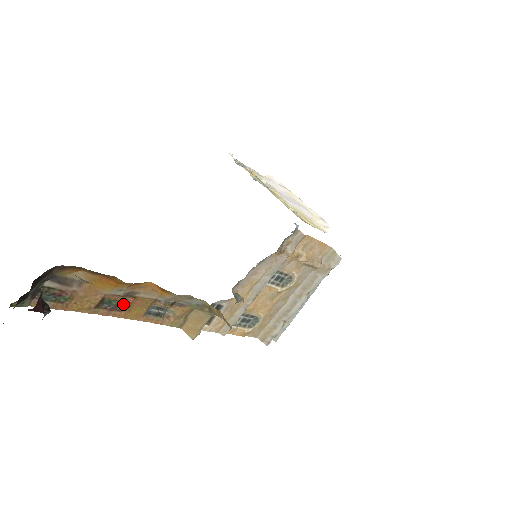
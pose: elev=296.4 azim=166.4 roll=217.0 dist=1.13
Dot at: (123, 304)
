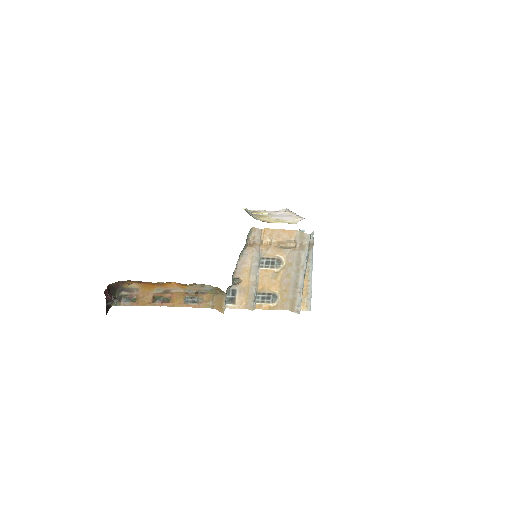
Dot at: (167, 298)
